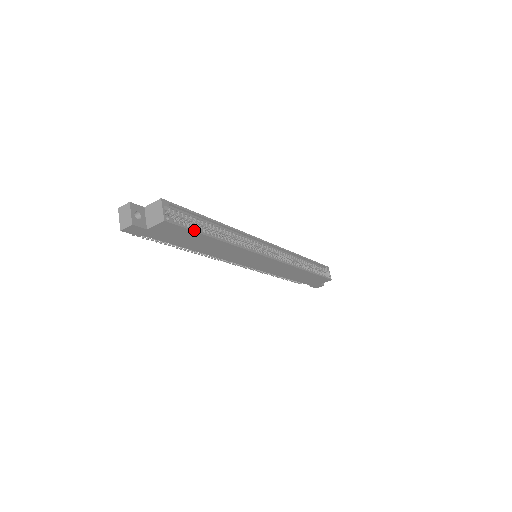
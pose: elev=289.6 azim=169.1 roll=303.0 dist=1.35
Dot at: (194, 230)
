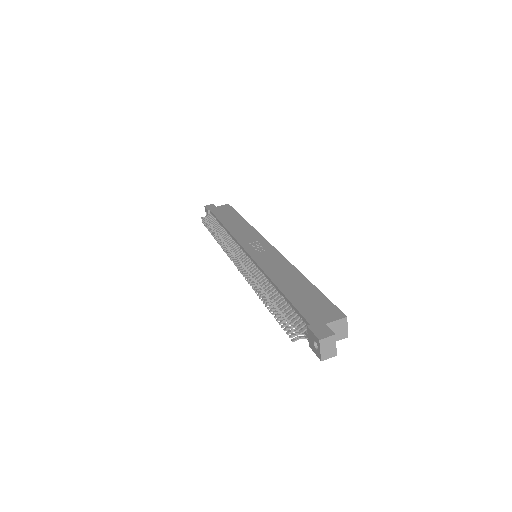
Dot at: occluded
